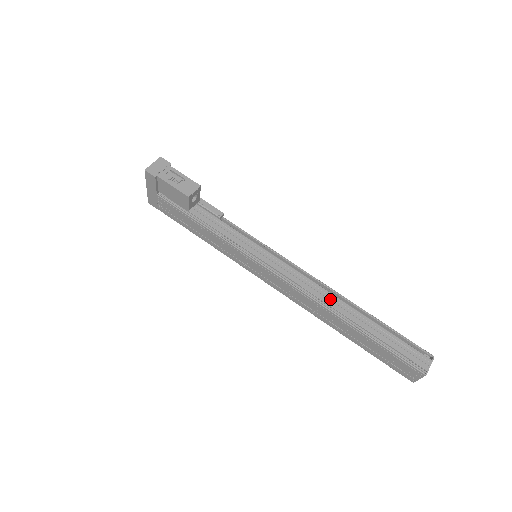
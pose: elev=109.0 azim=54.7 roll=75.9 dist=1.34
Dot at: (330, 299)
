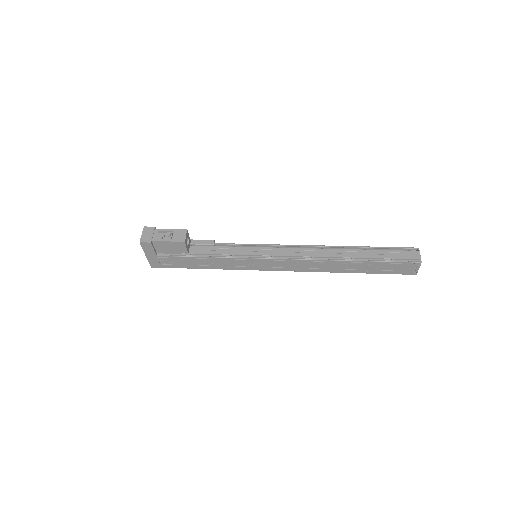
Dot at: (327, 253)
